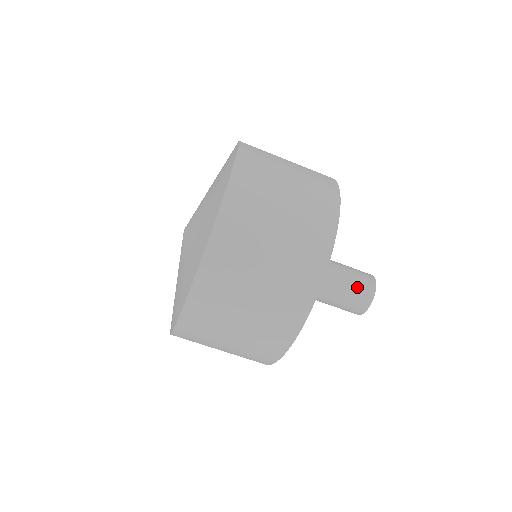
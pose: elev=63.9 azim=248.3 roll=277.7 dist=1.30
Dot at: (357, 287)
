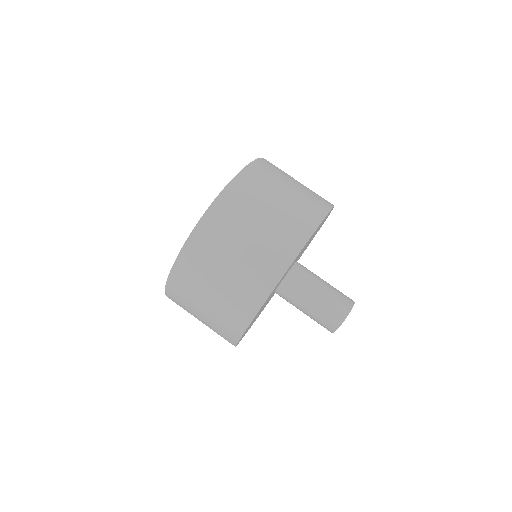
Dot at: (328, 312)
